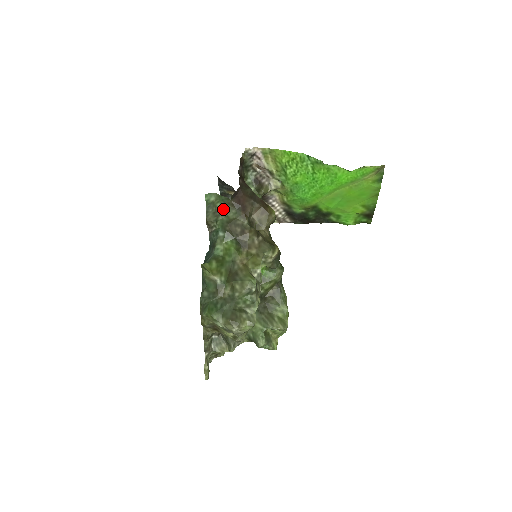
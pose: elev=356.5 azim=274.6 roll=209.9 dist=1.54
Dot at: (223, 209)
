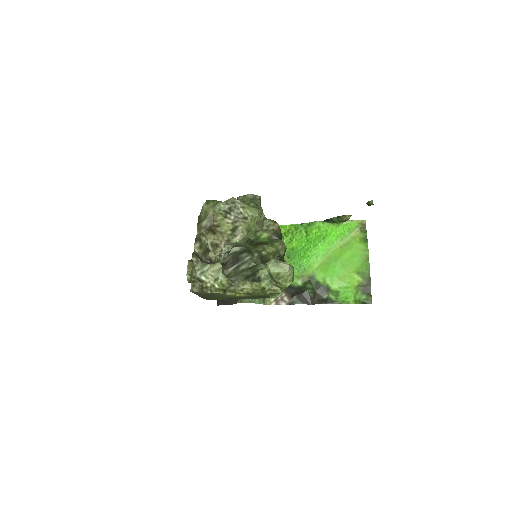
Dot at: occluded
